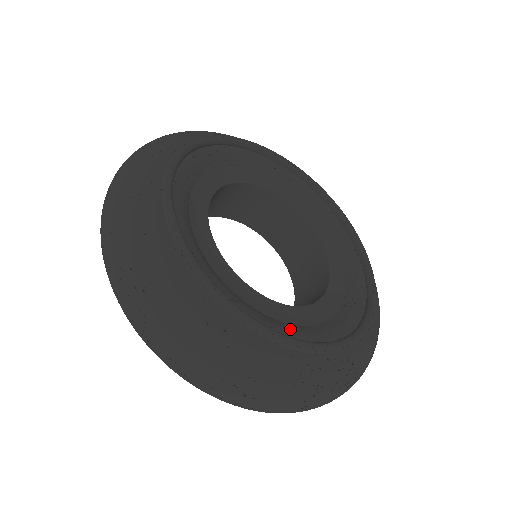
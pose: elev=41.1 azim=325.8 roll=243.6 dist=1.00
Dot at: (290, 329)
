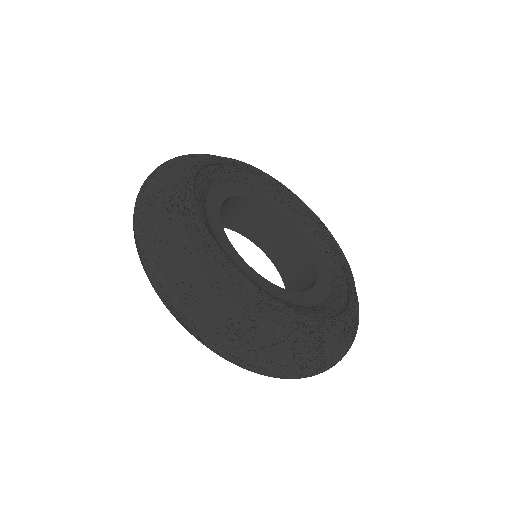
Dot at: (324, 309)
